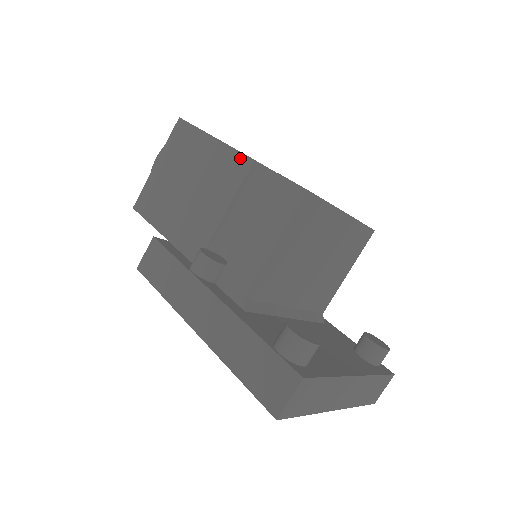
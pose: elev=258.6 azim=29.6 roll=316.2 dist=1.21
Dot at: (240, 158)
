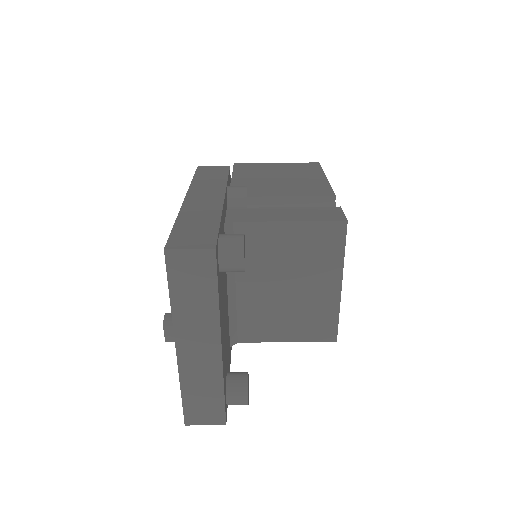
Dot at: (328, 190)
